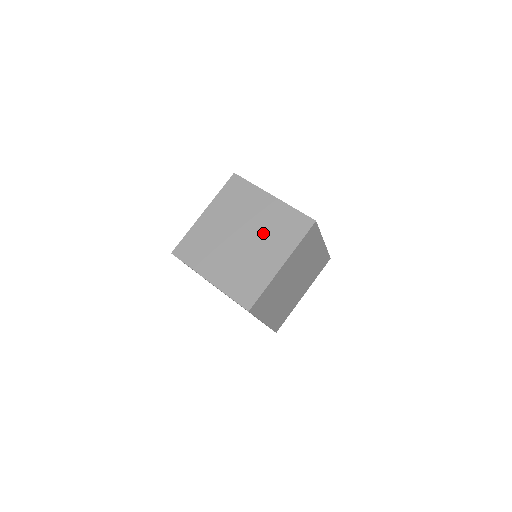
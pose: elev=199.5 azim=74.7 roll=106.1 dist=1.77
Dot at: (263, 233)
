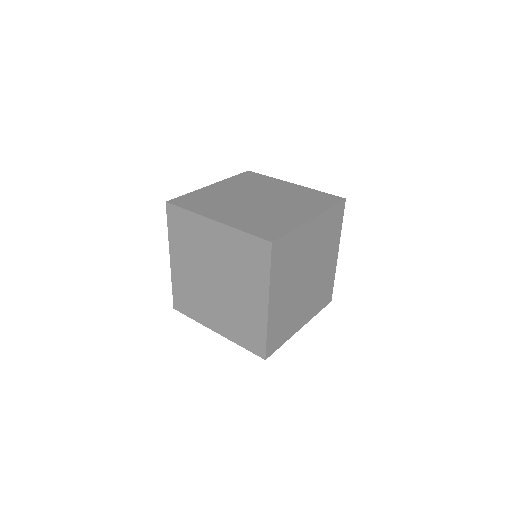
Dot at: (285, 199)
